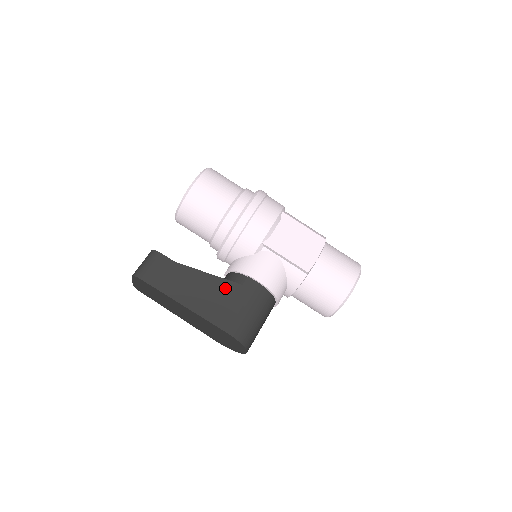
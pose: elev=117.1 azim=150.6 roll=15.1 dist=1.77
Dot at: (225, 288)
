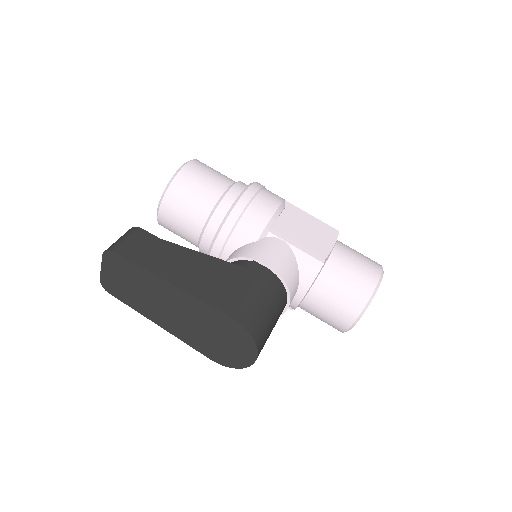
Dot at: (226, 270)
